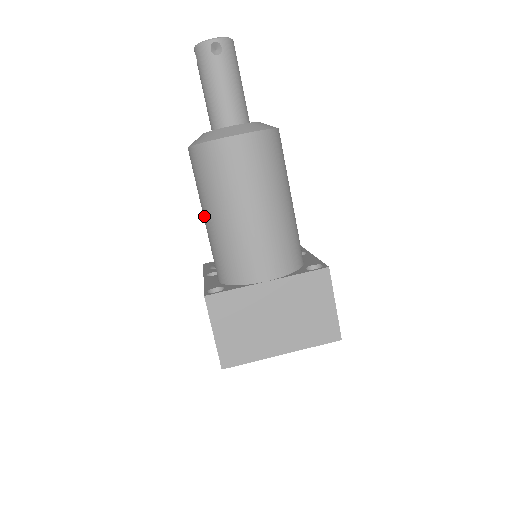
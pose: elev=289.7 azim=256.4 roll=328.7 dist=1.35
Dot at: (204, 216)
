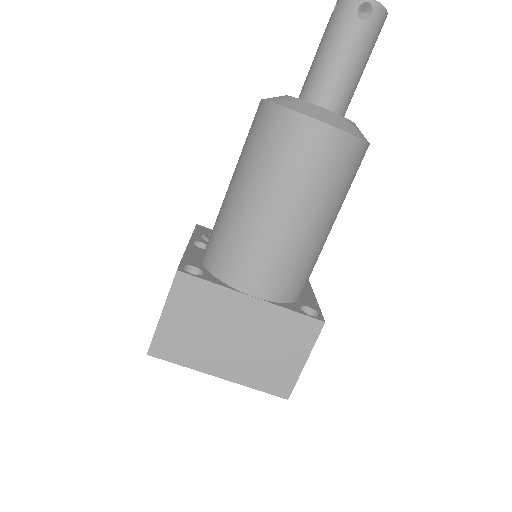
Dot at: (231, 184)
